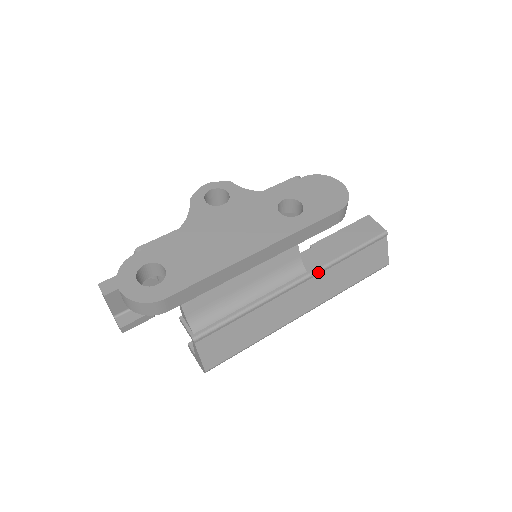
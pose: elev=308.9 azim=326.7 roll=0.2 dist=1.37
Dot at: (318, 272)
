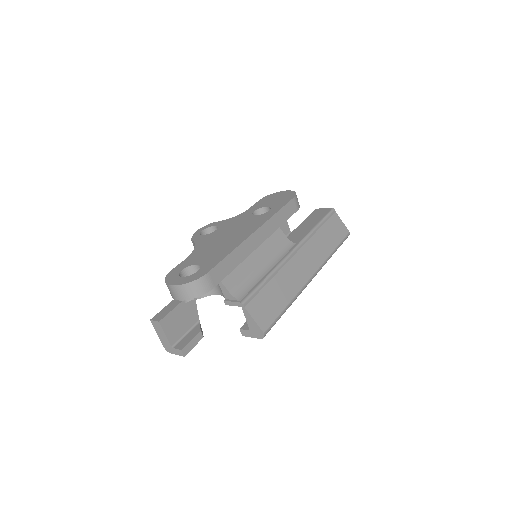
Dot at: (304, 241)
